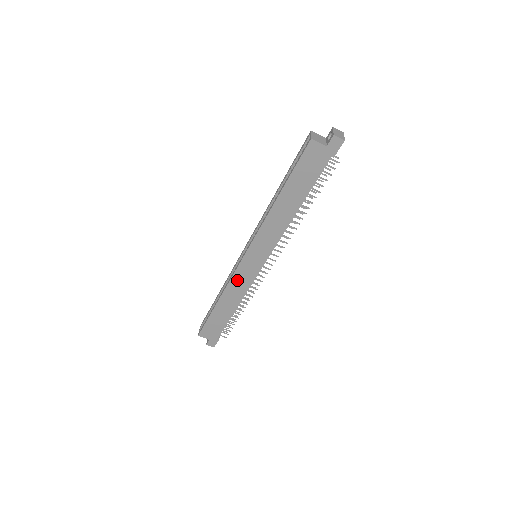
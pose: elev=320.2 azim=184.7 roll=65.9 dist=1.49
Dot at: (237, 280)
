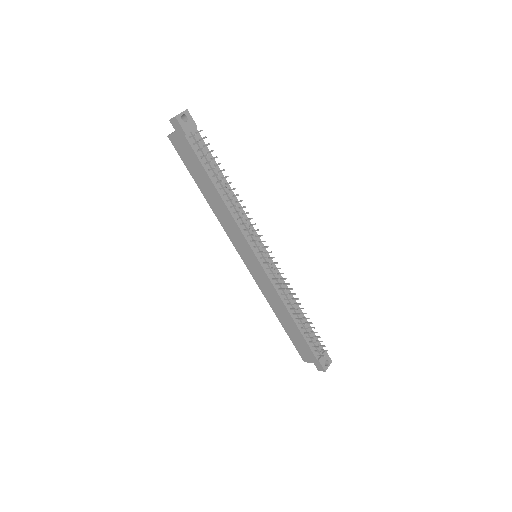
Dot at: (263, 287)
